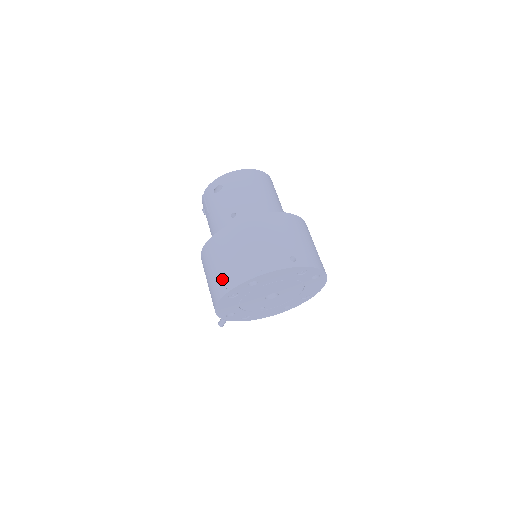
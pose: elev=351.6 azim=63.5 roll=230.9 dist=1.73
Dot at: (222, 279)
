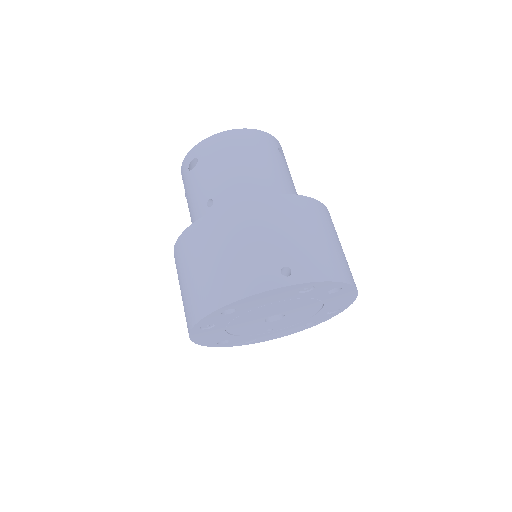
Dot at: (189, 304)
